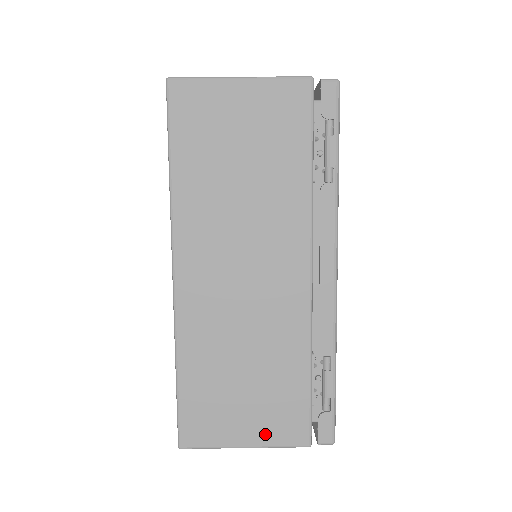
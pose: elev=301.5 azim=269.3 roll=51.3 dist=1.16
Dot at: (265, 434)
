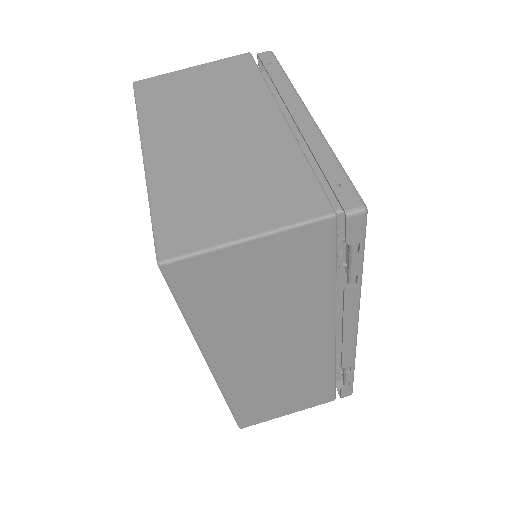
Dot at: (302, 406)
